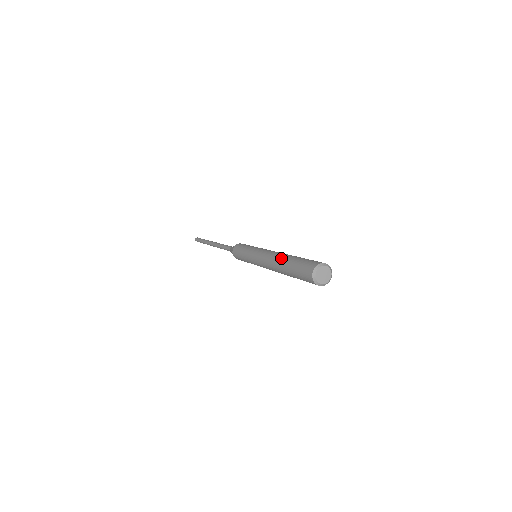
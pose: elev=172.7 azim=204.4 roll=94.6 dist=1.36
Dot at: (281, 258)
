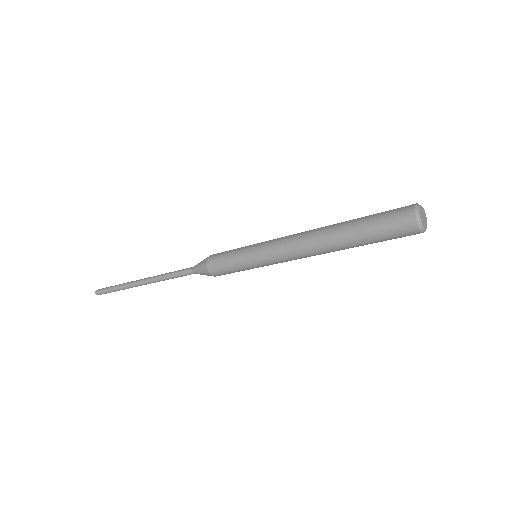
Dot at: (330, 229)
